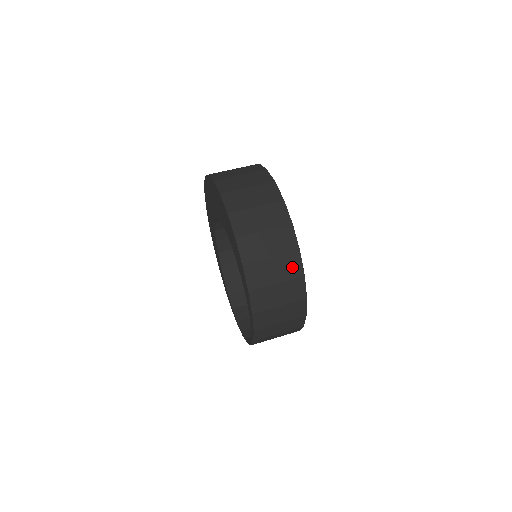
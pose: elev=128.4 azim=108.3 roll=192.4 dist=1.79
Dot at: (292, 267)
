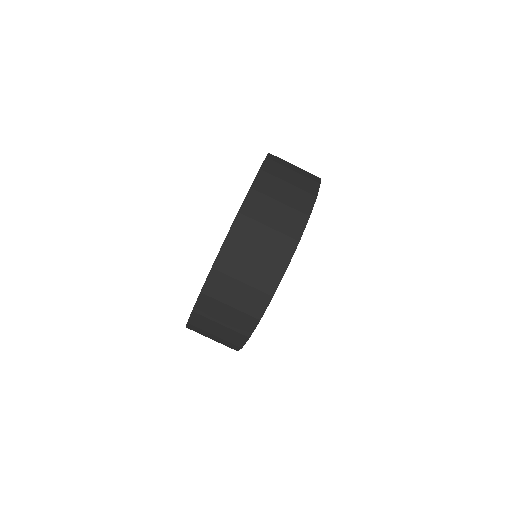
Dot at: occluded
